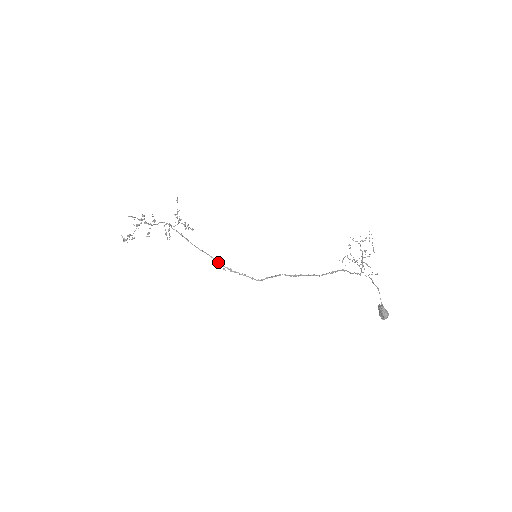
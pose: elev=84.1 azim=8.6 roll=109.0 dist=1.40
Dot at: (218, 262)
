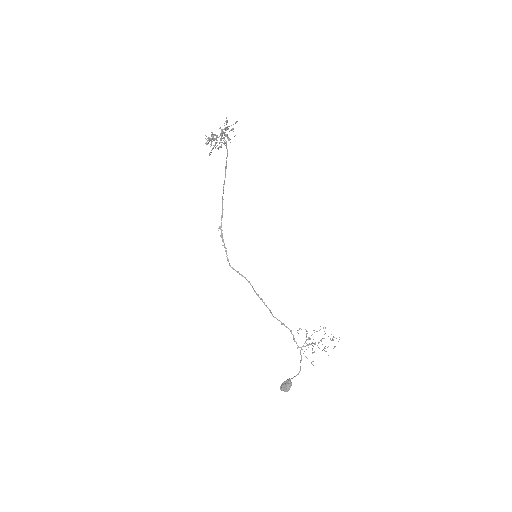
Dot at: (221, 219)
